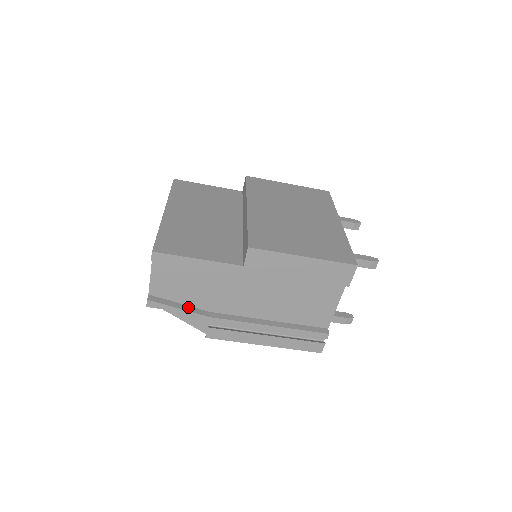
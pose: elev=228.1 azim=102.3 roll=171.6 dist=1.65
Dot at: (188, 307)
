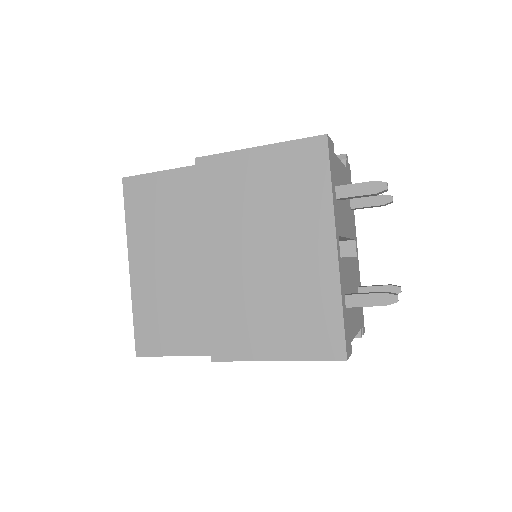
Dot at: occluded
